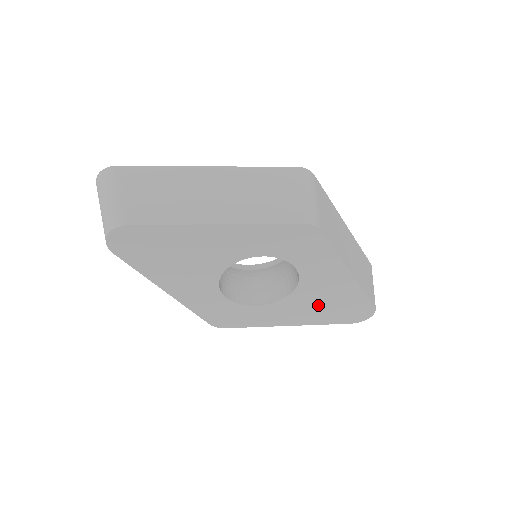
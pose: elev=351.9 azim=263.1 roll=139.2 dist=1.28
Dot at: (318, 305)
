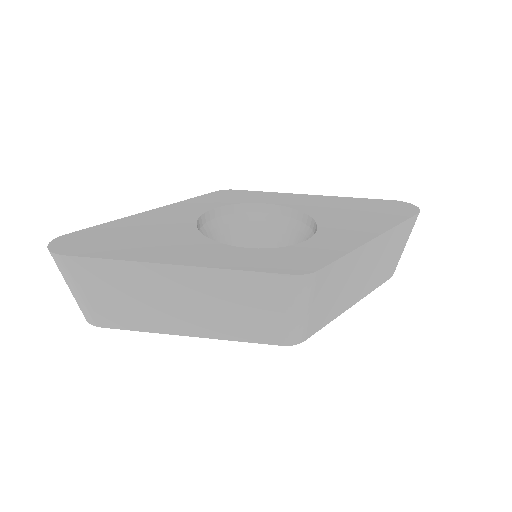
Dot at: occluded
